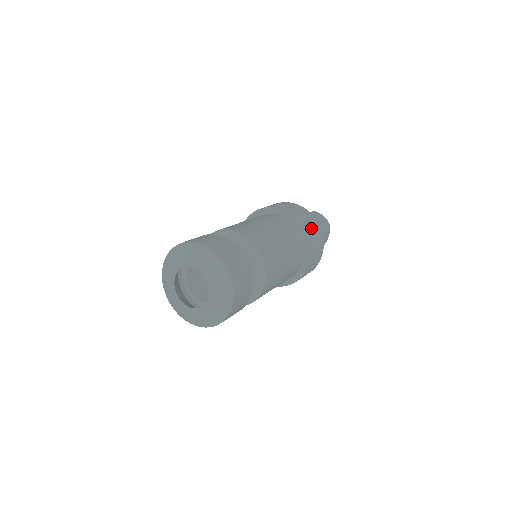
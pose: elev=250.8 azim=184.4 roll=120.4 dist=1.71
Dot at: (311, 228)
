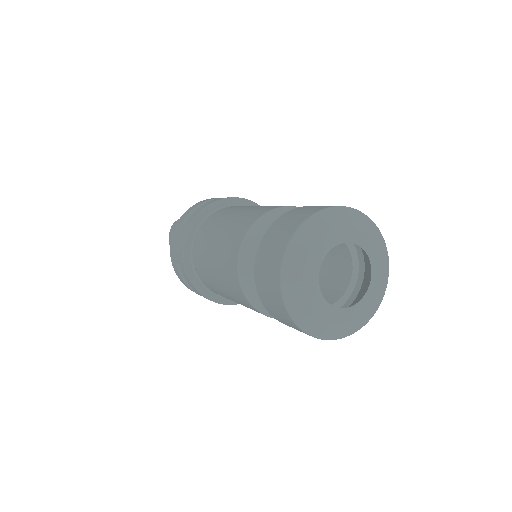
Dot at: occluded
